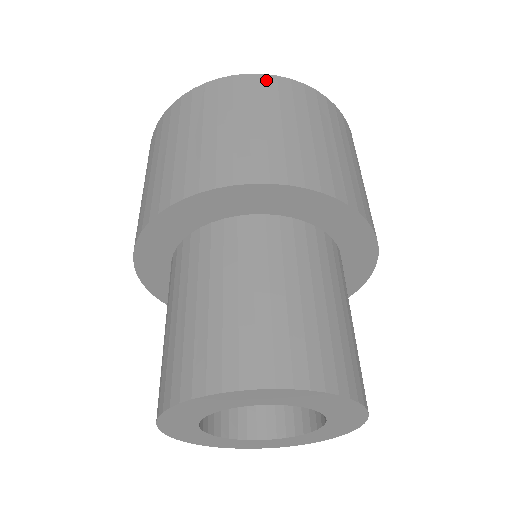
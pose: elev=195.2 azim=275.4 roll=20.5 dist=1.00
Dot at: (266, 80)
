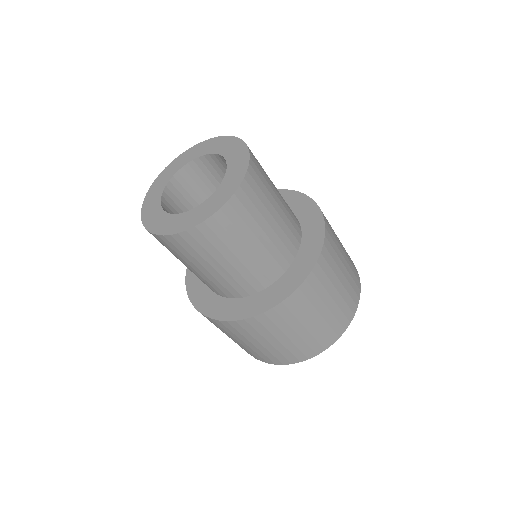
Dot at: occluded
